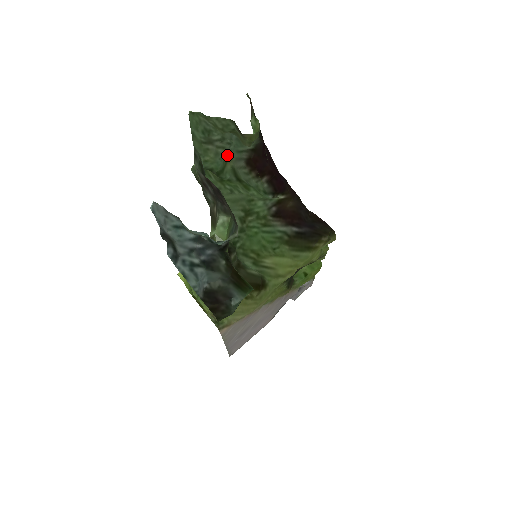
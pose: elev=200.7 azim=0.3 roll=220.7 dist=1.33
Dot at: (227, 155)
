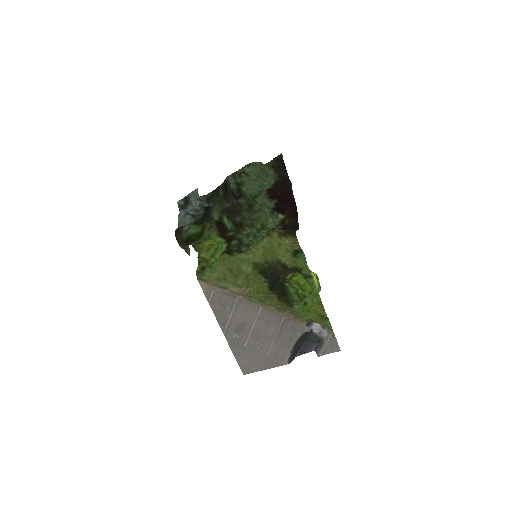
Dot at: (262, 188)
